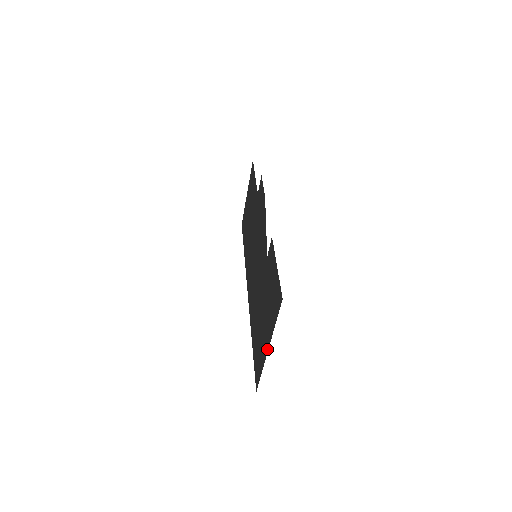
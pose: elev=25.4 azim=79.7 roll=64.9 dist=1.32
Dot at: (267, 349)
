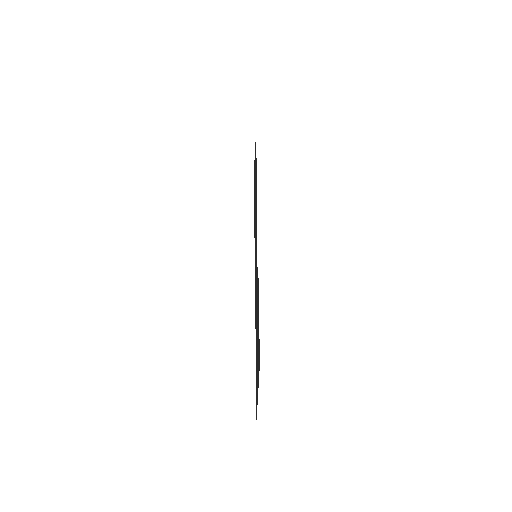
Dot at: occluded
